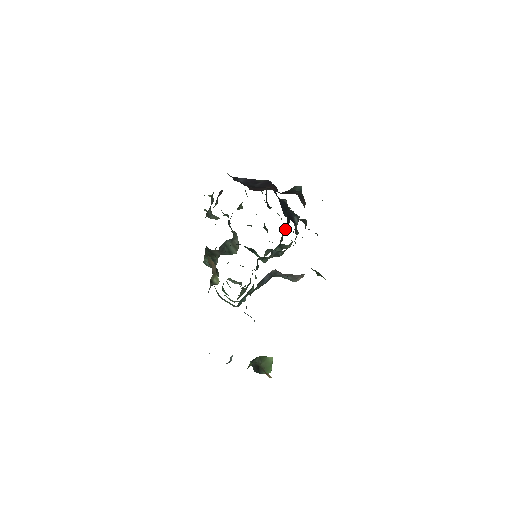
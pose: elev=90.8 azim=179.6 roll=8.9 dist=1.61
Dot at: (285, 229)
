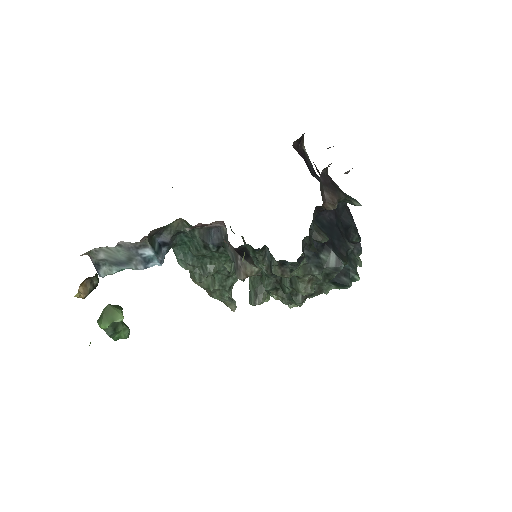
Dot at: occluded
